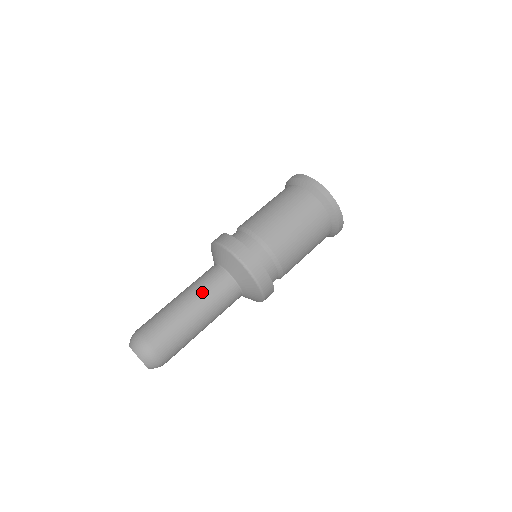
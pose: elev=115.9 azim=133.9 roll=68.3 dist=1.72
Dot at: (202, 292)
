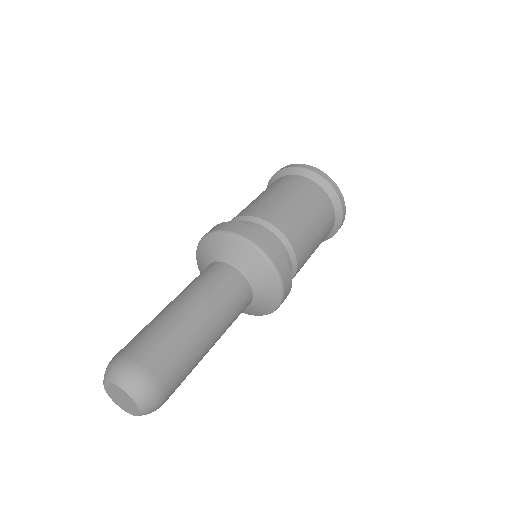
Dot at: (211, 295)
